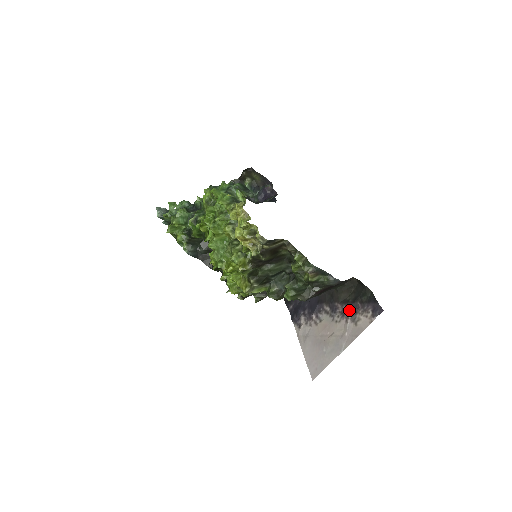
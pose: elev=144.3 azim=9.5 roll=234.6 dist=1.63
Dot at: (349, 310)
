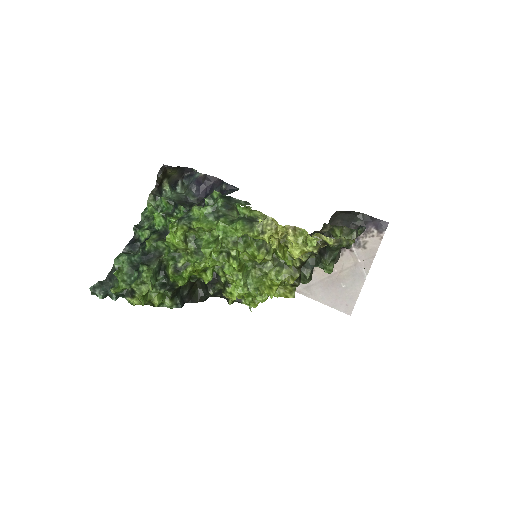
Dot at: occluded
